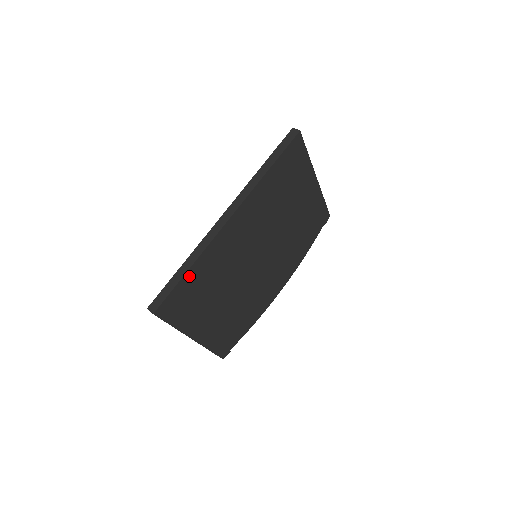
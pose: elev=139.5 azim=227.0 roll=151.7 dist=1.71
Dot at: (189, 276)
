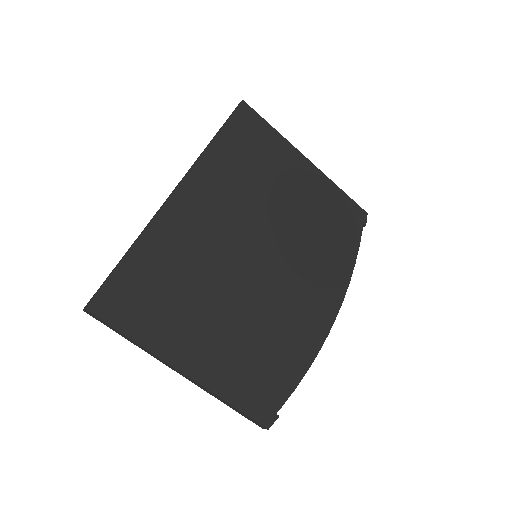
Dot at: (134, 260)
